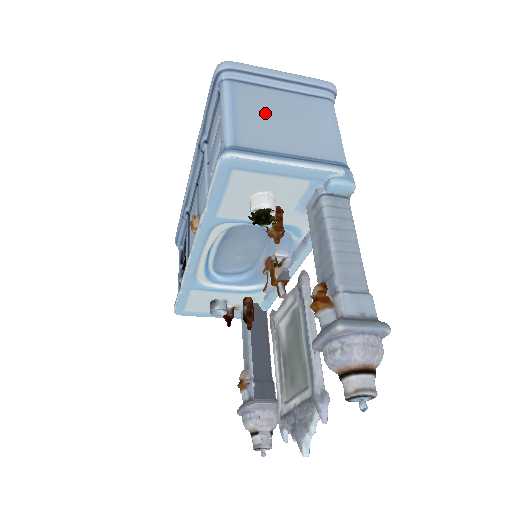
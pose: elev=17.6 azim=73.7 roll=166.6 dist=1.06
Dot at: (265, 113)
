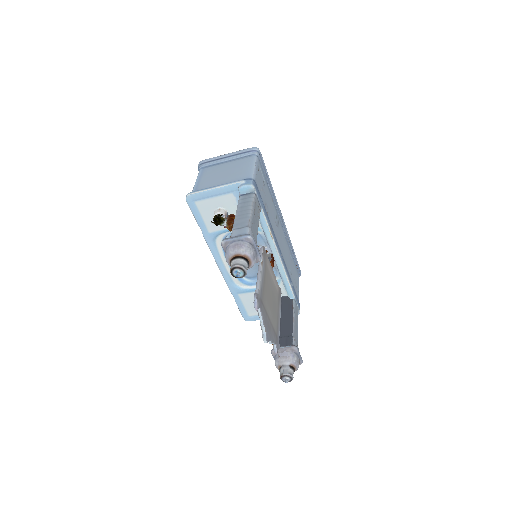
Dot at: (215, 174)
